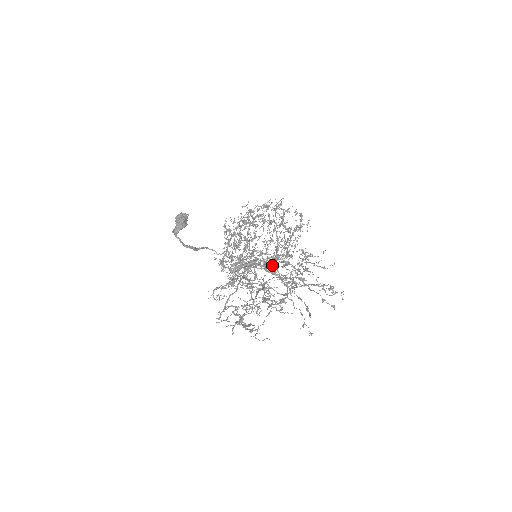
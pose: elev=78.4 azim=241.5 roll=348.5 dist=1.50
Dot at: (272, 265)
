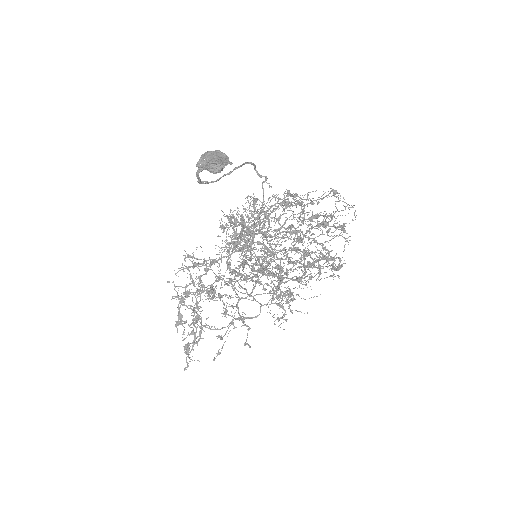
Dot at: (285, 235)
